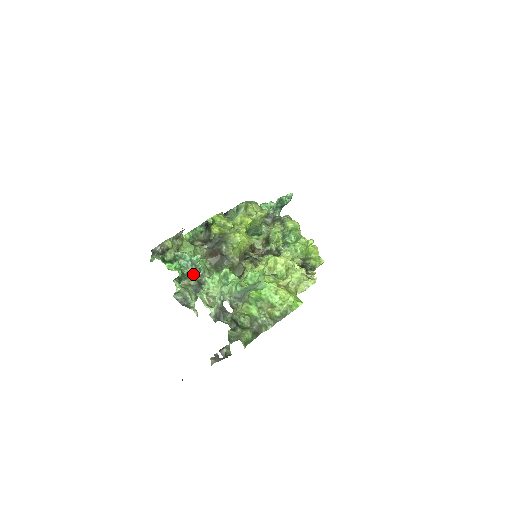
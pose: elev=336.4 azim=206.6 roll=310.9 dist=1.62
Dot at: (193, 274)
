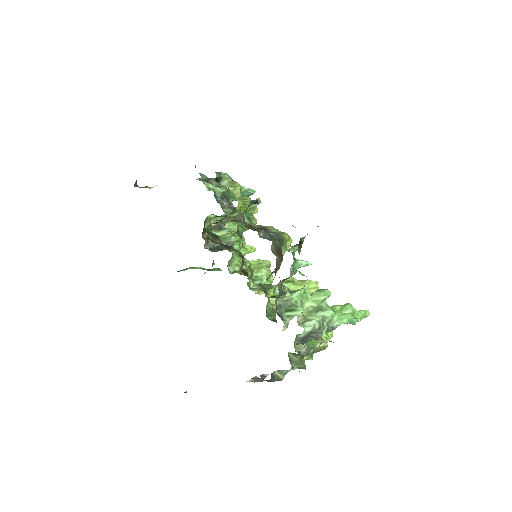
Dot at: occluded
